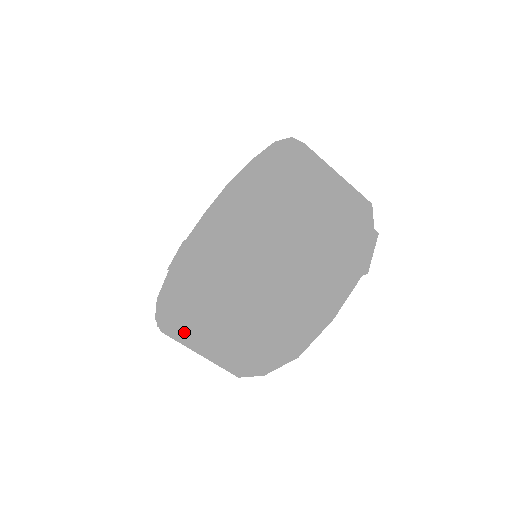
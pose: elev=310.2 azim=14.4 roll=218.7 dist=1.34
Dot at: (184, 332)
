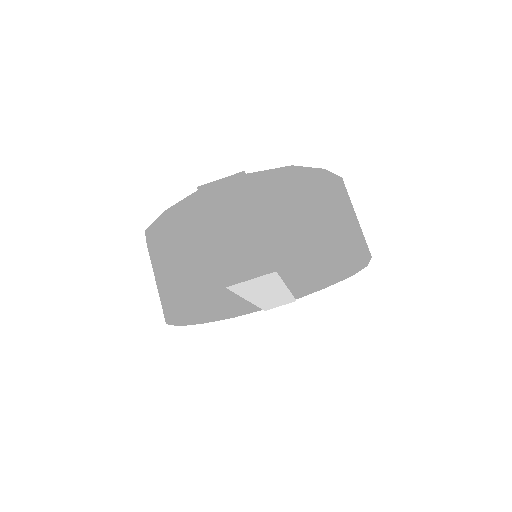
Dot at: occluded
